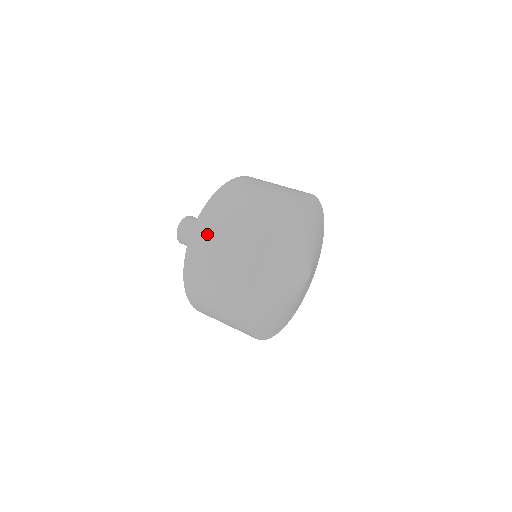
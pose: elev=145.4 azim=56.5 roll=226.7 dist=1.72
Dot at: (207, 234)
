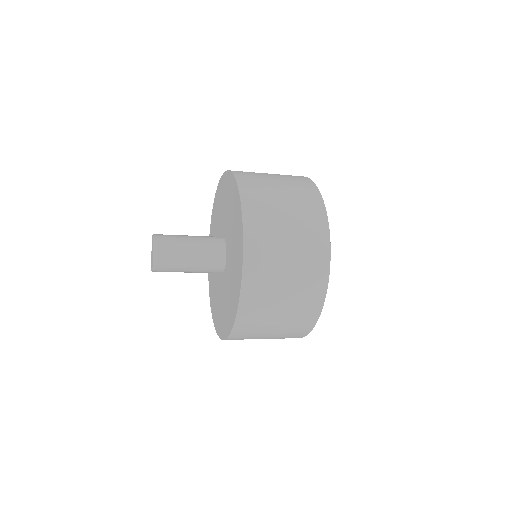
Dot at: (249, 172)
